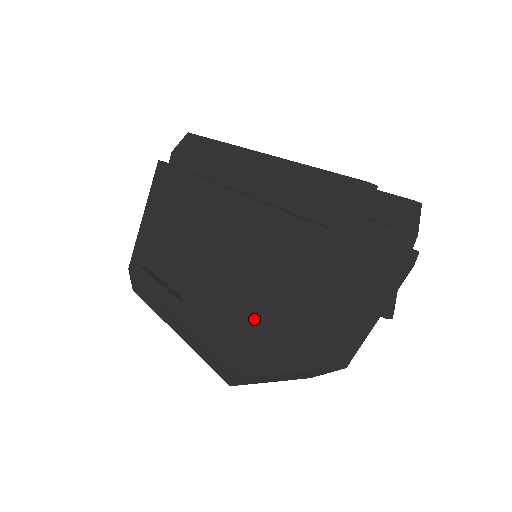
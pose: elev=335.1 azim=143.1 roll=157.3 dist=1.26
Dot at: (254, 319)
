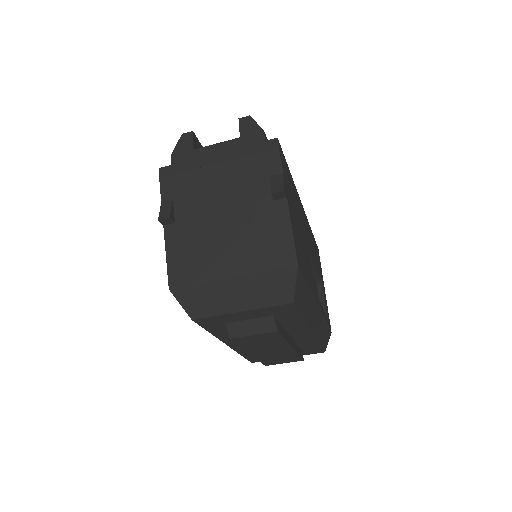
Dot at: occluded
